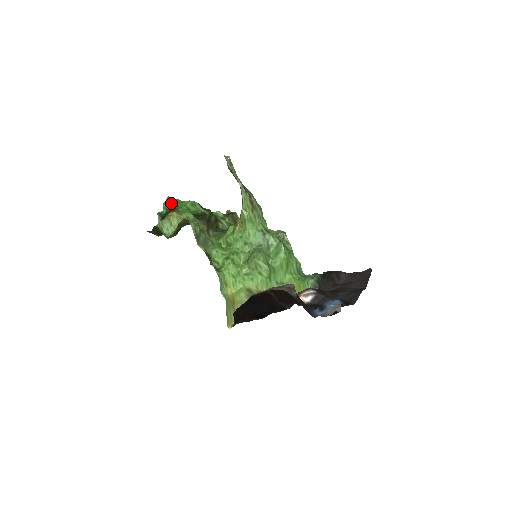
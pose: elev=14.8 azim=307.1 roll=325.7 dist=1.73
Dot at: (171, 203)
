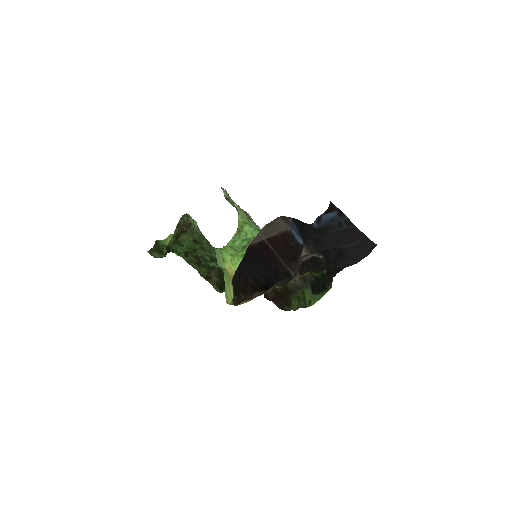
Dot at: occluded
